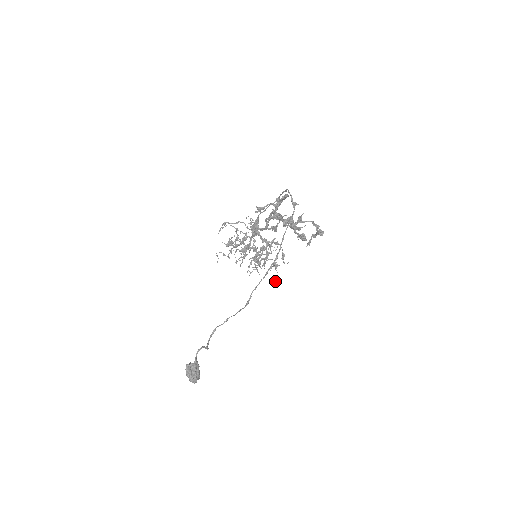
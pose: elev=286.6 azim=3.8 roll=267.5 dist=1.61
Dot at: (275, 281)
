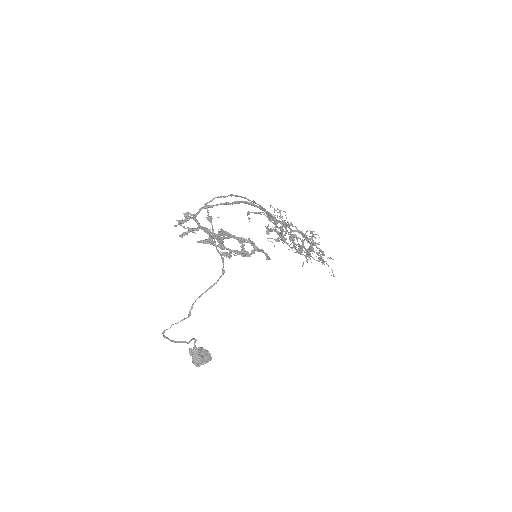
Dot at: (334, 276)
